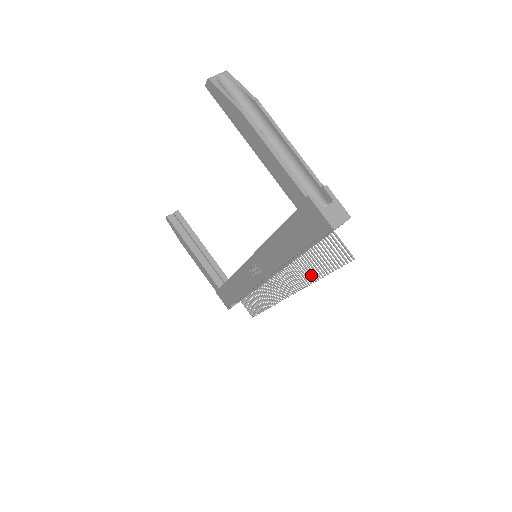
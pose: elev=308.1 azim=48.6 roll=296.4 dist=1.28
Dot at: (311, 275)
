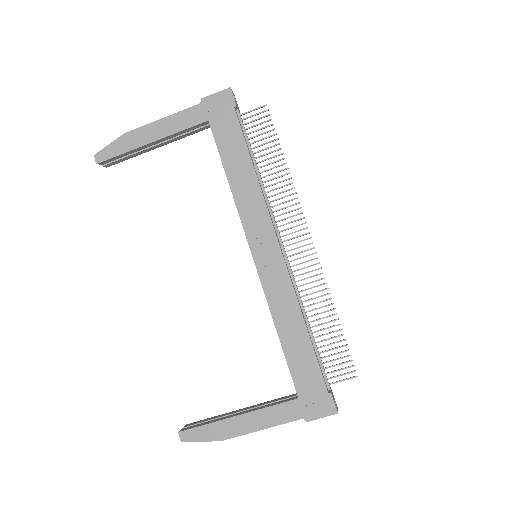
Dot at: (282, 175)
